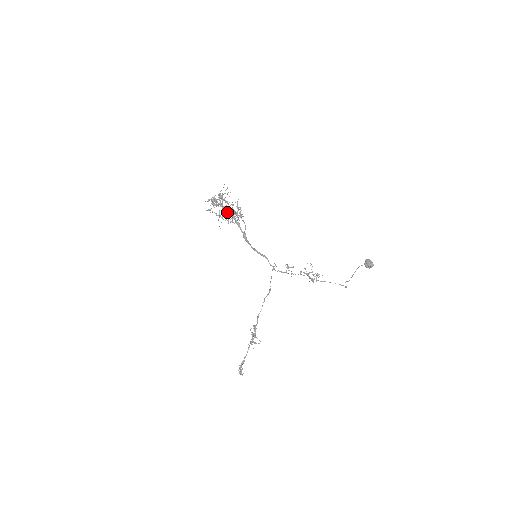
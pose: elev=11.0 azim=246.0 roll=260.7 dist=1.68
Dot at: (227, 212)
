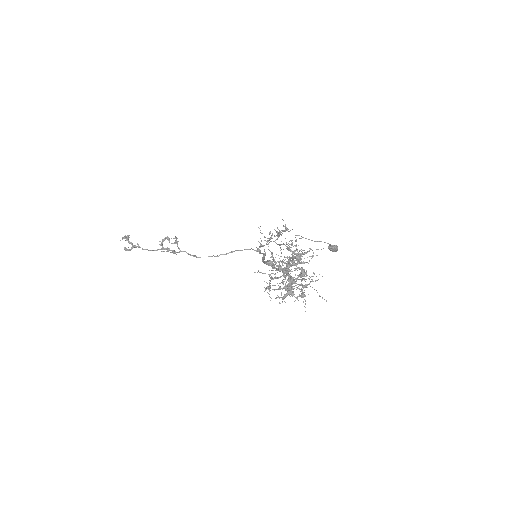
Dot at: (285, 276)
